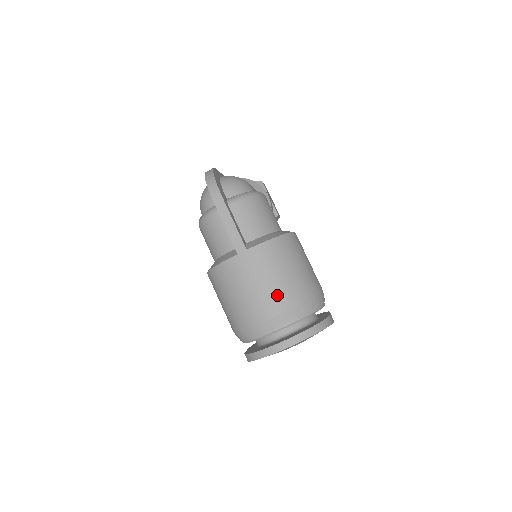
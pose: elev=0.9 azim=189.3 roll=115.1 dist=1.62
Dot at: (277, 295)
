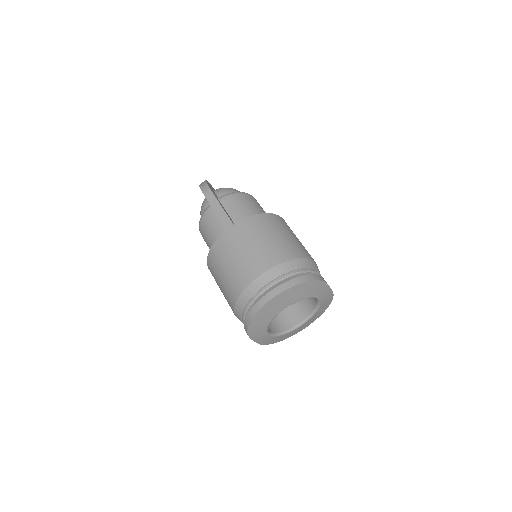
Dot at: (263, 255)
